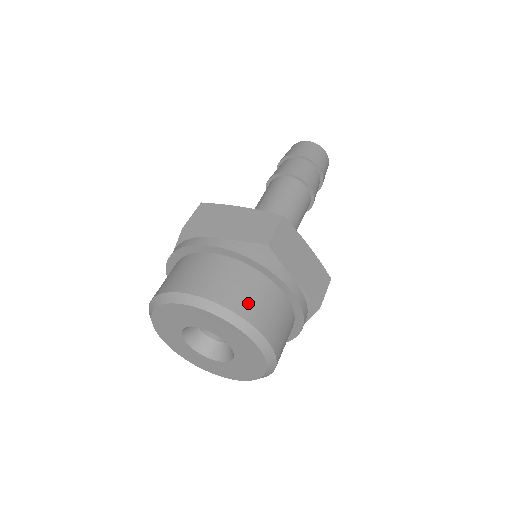
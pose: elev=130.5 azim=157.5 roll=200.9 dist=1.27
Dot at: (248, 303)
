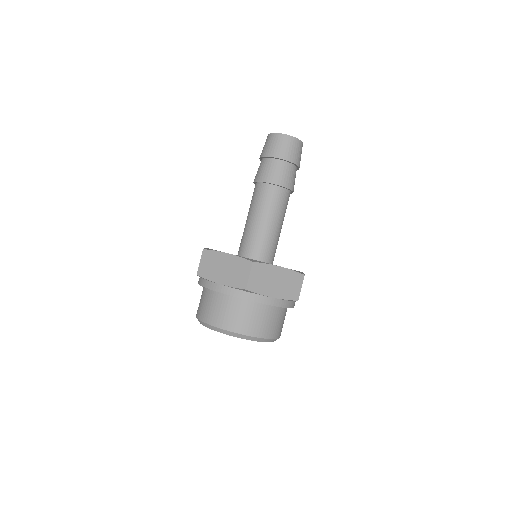
Dot at: (280, 329)
